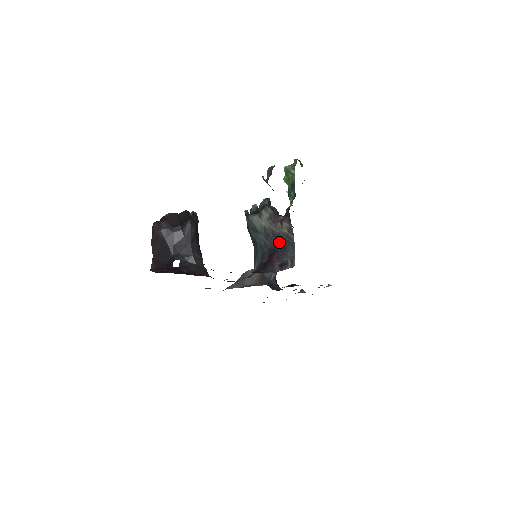
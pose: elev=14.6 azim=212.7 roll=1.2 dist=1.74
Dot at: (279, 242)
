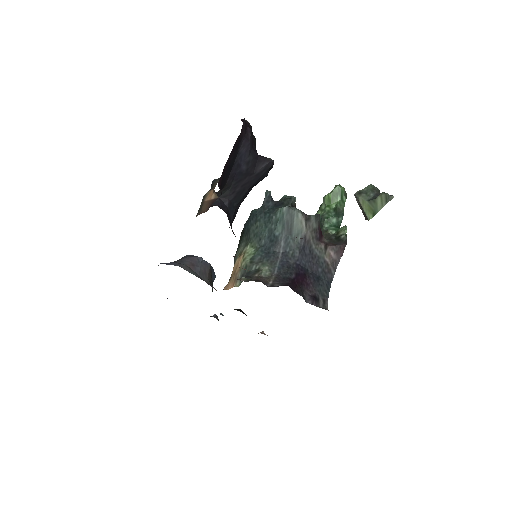
Dot at: (315, 266)
